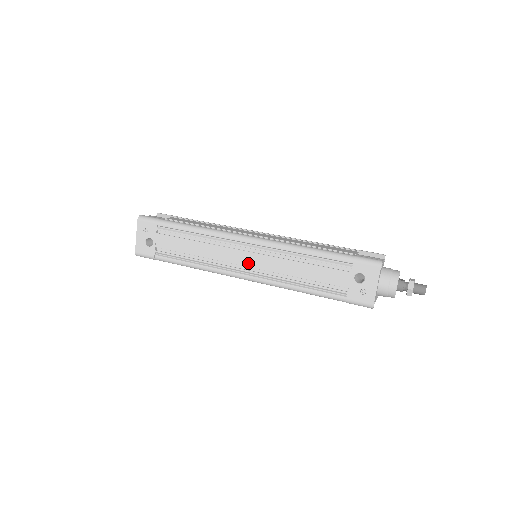
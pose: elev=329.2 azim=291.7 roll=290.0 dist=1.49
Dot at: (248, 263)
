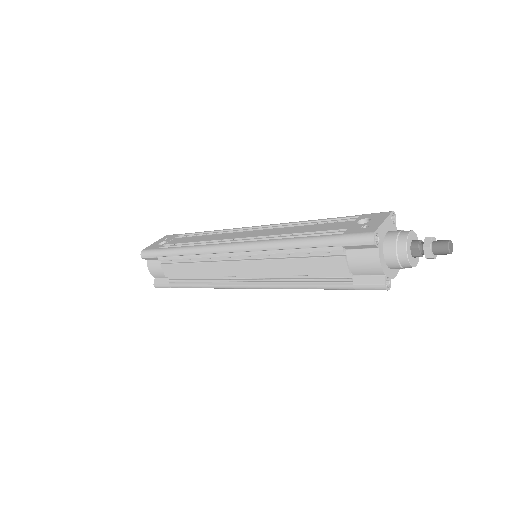
Dot at: (246, 236)
